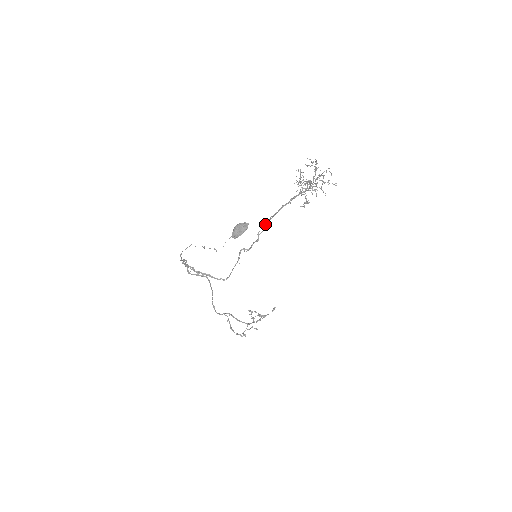
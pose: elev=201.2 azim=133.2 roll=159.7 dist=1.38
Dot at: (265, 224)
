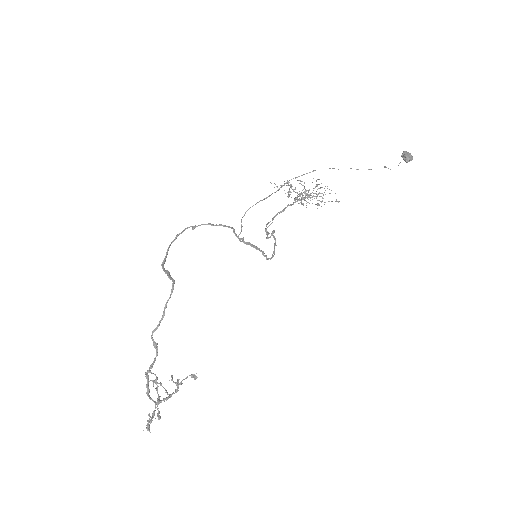
Dot at: (272, 218)
